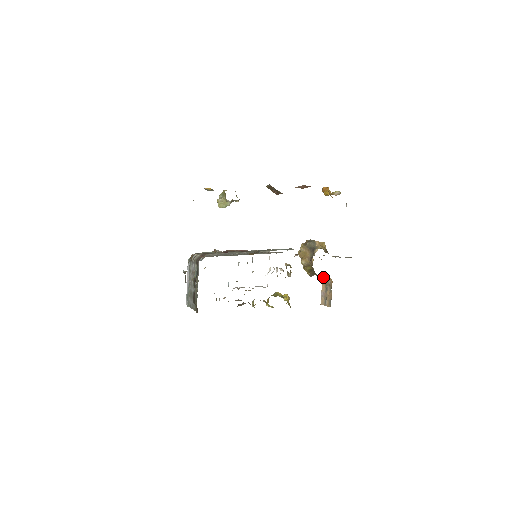
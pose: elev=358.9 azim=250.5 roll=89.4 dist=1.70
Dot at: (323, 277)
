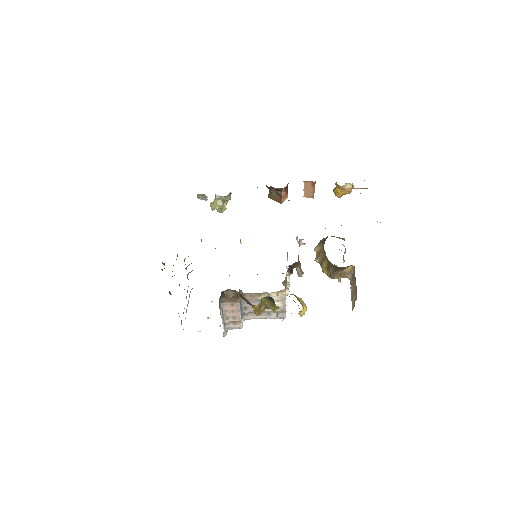
Dot at: (350, 278)
